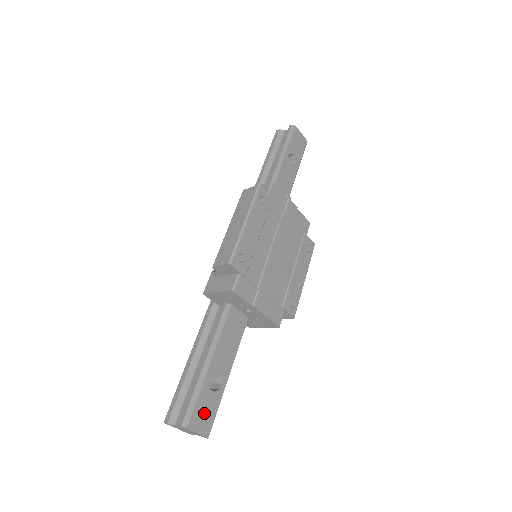
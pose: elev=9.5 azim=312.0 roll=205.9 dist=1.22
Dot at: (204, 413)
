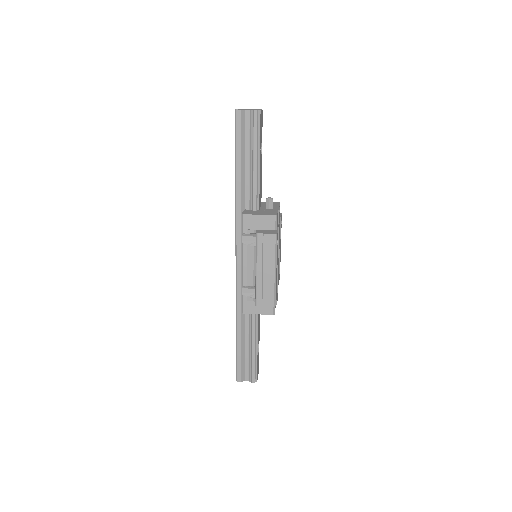
Dot at: (258, 366)
